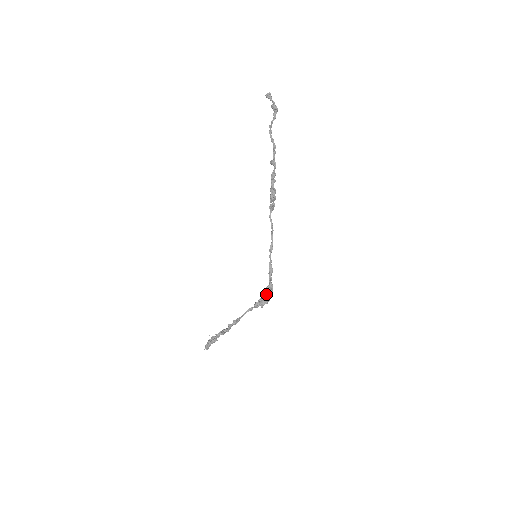
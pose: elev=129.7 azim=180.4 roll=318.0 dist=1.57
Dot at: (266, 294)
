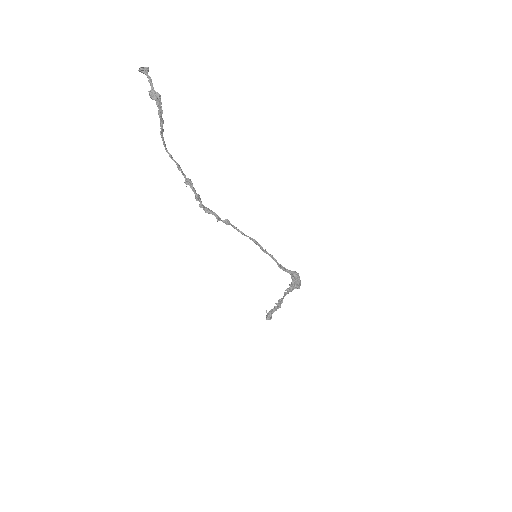
Dot at: (292, 282)
